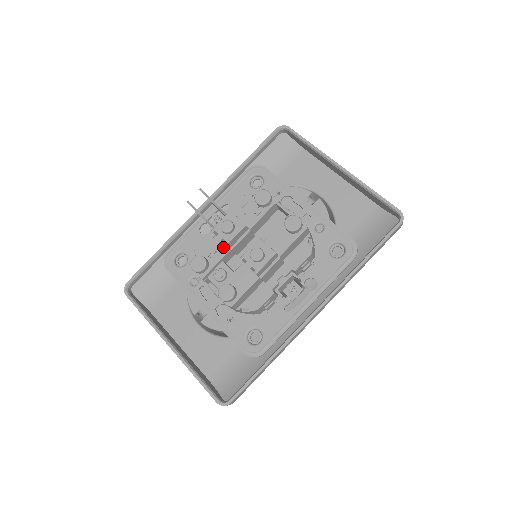
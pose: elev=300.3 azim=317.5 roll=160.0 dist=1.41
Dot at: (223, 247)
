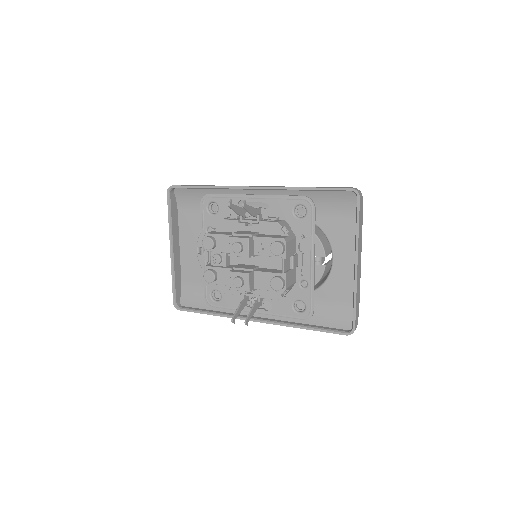
Dot at: occluded
